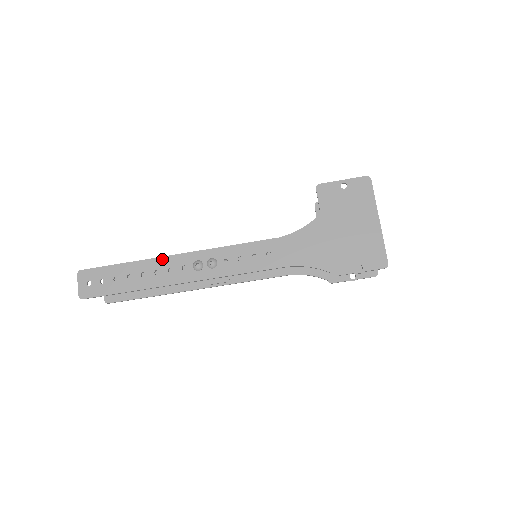
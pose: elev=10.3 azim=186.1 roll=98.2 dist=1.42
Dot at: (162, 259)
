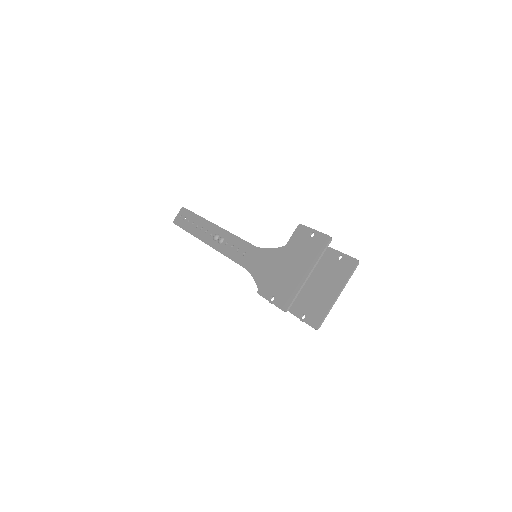
Dot at: (209, 223)
